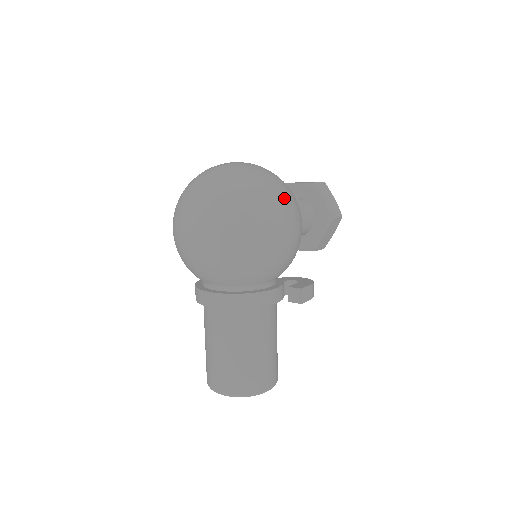
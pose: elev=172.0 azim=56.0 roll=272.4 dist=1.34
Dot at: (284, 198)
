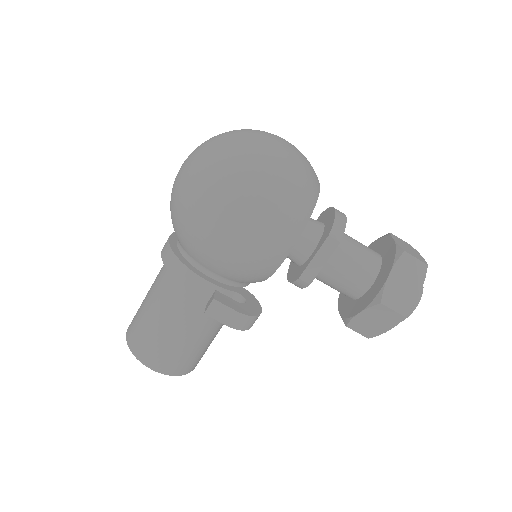
Dot at: (259, 191)
